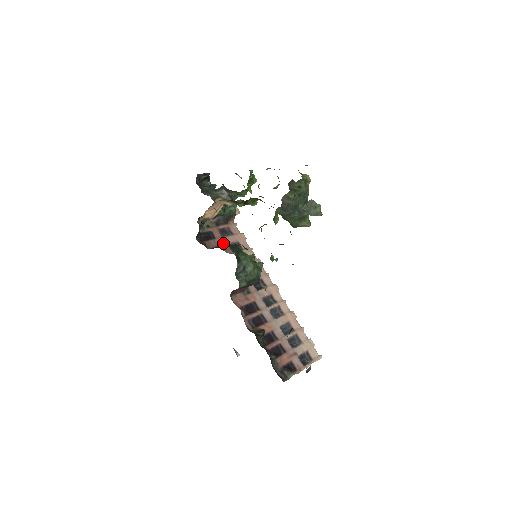
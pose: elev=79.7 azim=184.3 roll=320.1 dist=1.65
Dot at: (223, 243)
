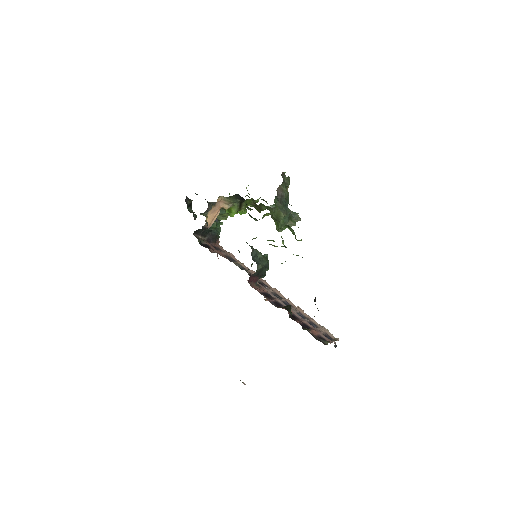
Dot at: (220, 253)
